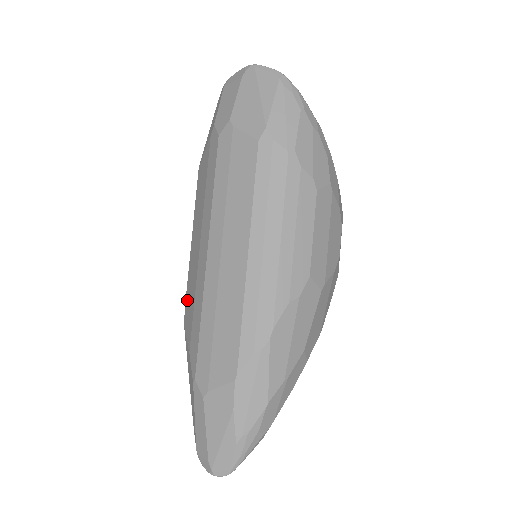
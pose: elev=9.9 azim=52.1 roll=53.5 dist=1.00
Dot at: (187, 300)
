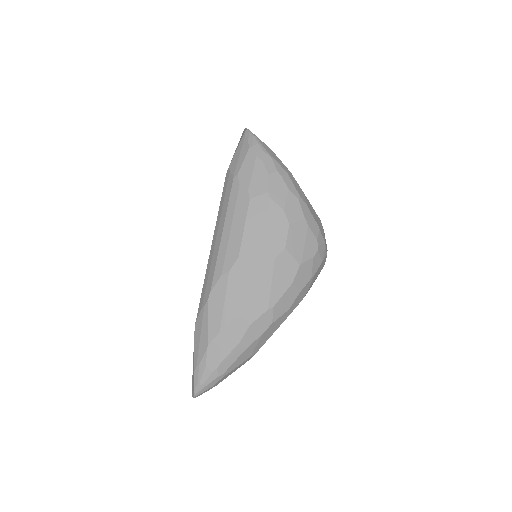
Dot at: occluded
